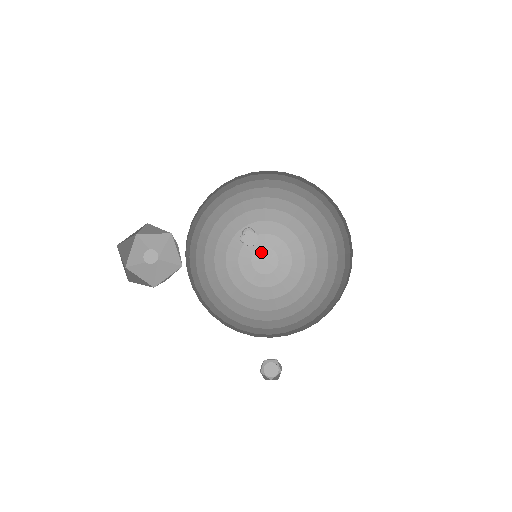
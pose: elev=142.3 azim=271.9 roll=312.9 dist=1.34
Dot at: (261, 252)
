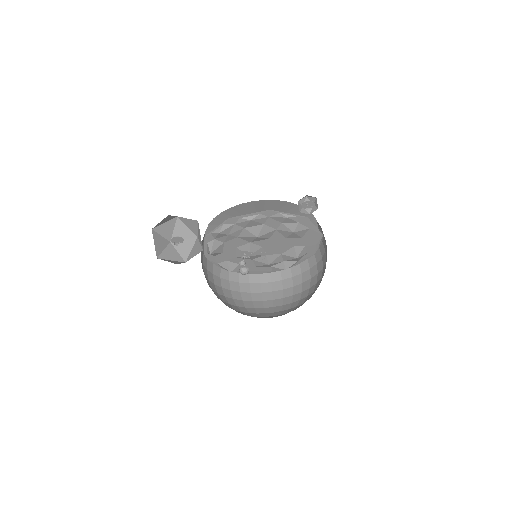
Dot at: occluded
